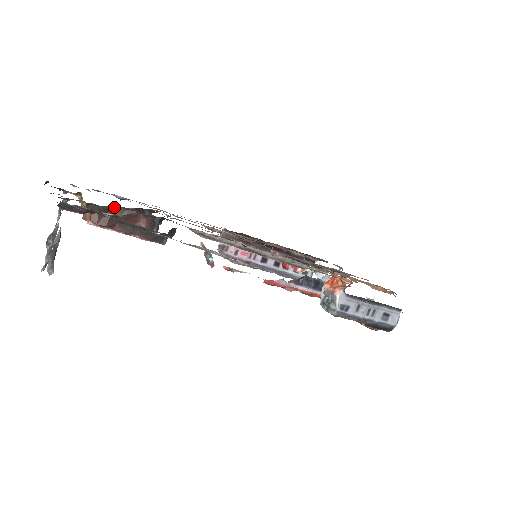
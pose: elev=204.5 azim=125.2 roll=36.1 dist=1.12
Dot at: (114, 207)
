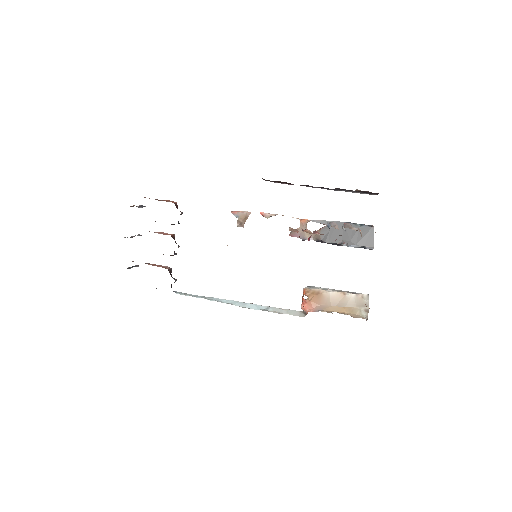
Dot at: occluded
